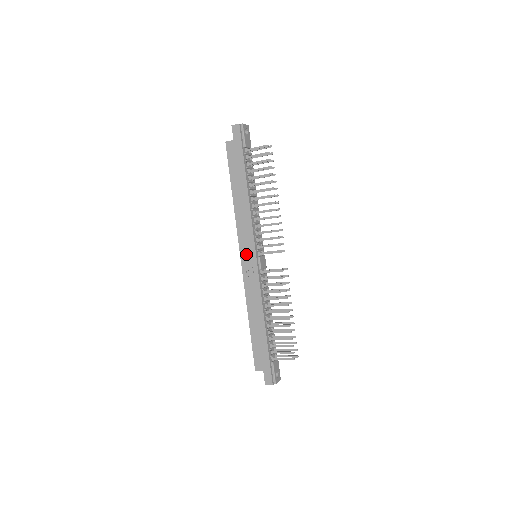
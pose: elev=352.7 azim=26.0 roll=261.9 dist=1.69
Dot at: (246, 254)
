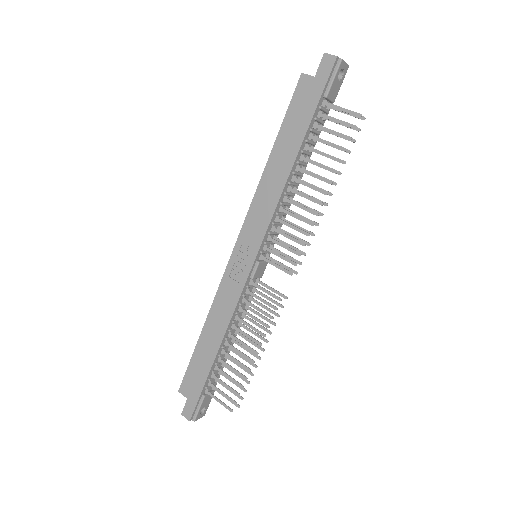
Dot at: (244, 248)
